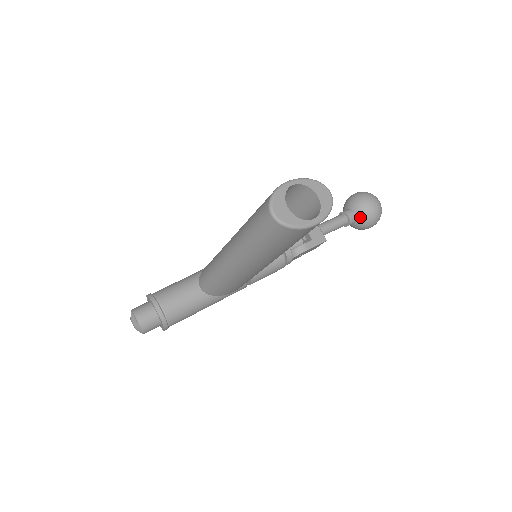
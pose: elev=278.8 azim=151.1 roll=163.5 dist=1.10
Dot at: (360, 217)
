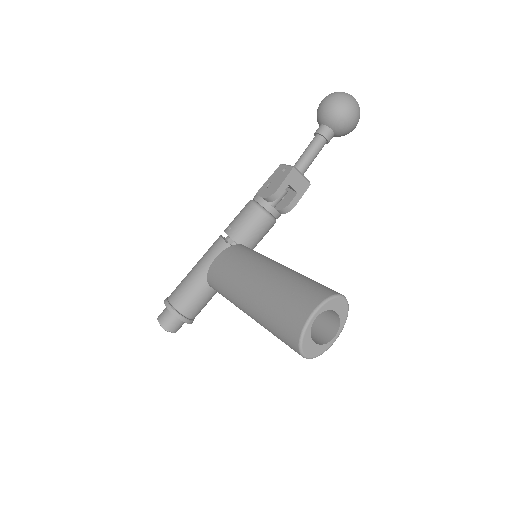
Dot at: (339, 133)
